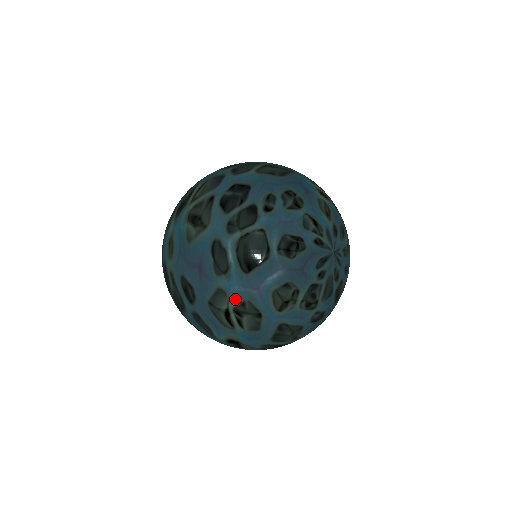
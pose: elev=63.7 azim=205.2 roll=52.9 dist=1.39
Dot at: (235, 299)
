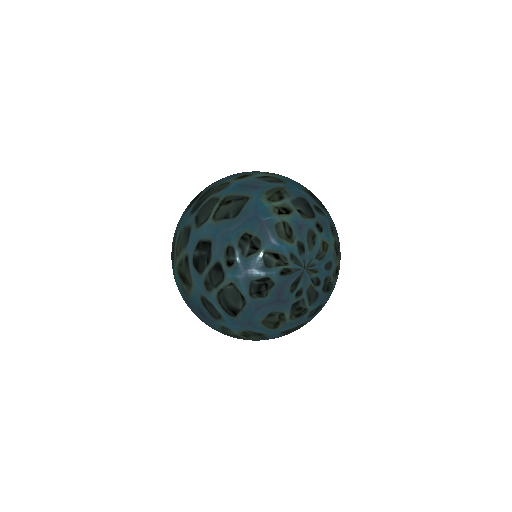
Dot at: (237, 331)
